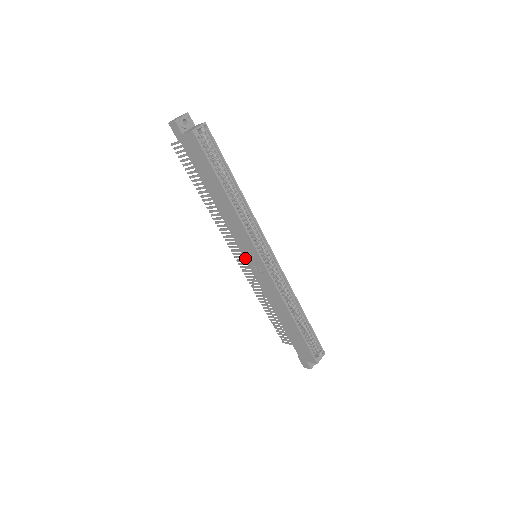
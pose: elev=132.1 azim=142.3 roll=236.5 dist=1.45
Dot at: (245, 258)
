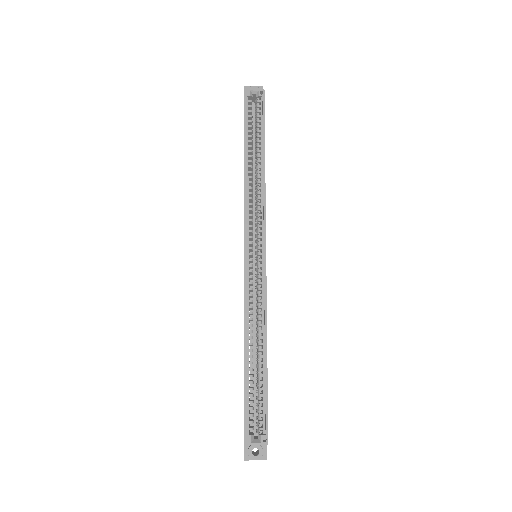
Dot at: occluded
